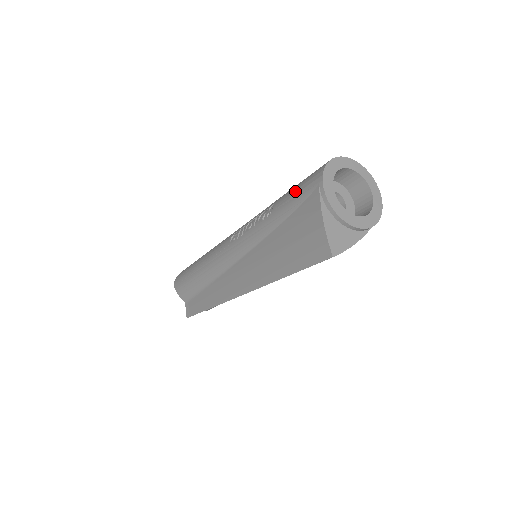
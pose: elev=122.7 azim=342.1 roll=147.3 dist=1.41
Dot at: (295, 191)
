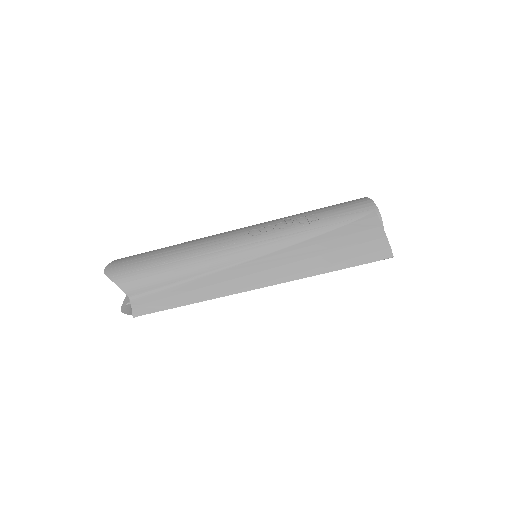
Dot at: (345, 210)
